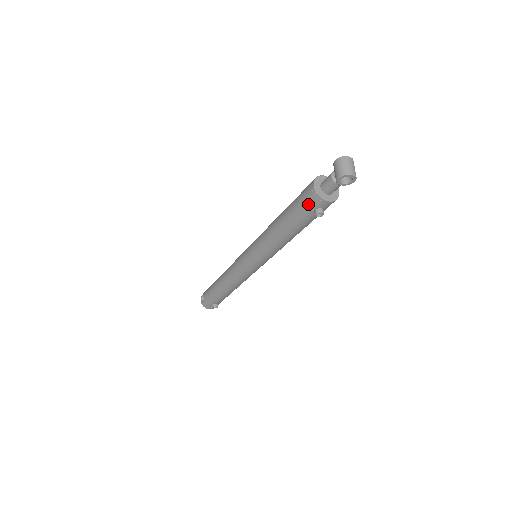
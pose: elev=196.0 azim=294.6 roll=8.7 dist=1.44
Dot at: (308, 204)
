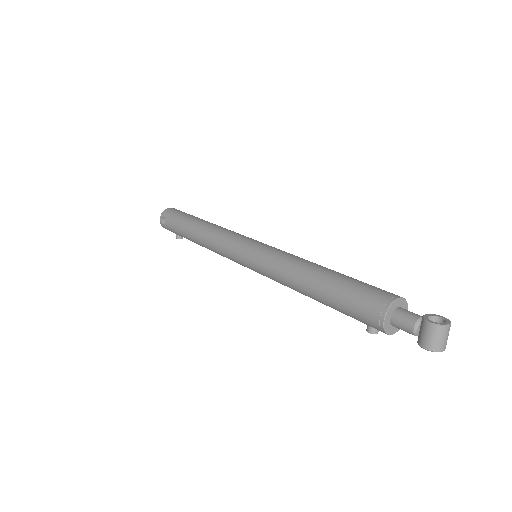
Dot at: (364, 322)
